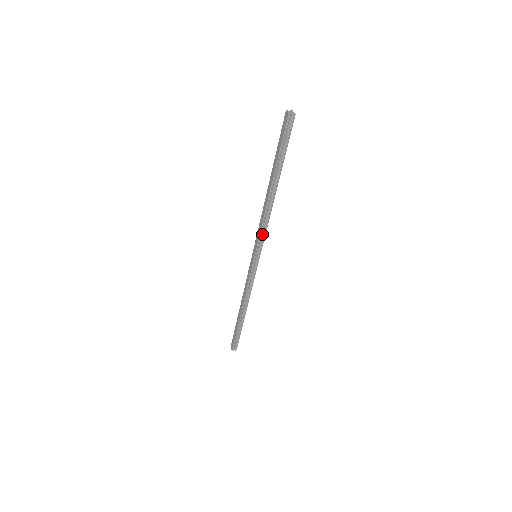
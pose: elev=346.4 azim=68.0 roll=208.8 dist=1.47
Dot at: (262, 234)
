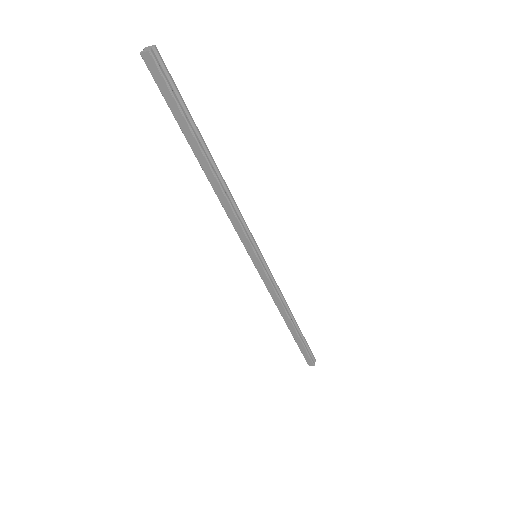
Dot at: (243, 227)
